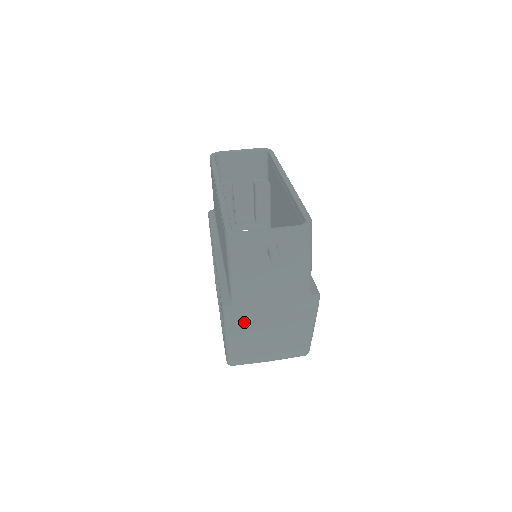
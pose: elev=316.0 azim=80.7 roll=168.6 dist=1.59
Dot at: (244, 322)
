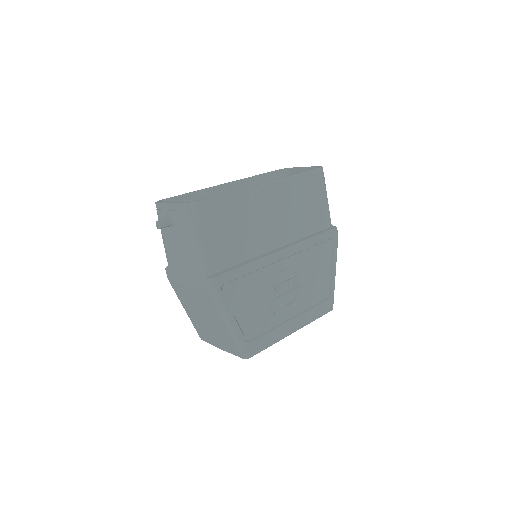
Dot at: (178, 287)
